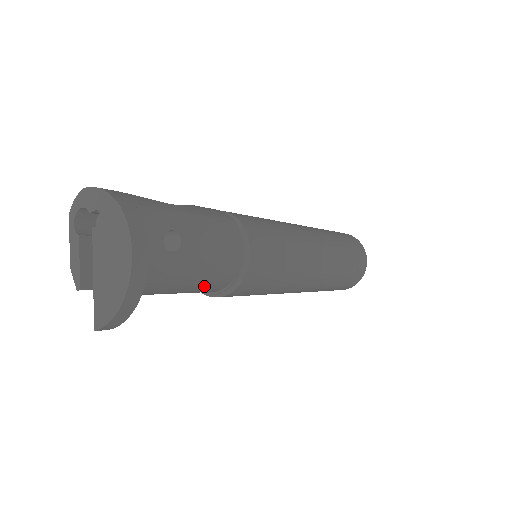
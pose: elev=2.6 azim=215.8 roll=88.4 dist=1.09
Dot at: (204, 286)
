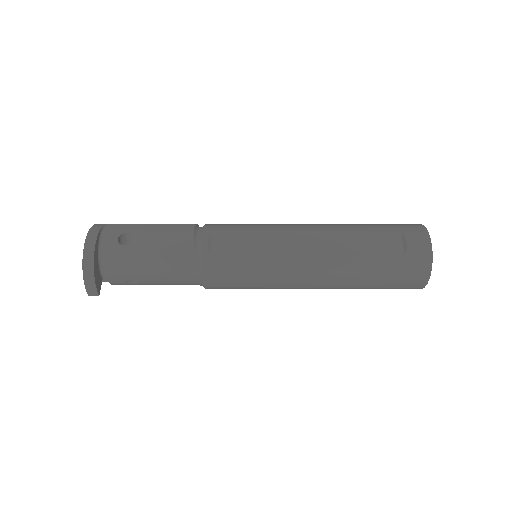
Dot at: (171, 271)
